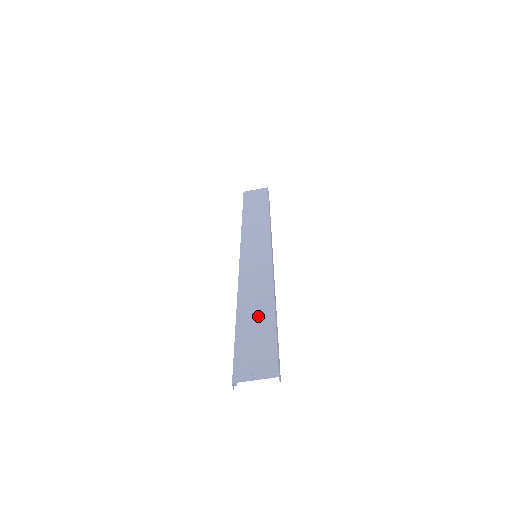
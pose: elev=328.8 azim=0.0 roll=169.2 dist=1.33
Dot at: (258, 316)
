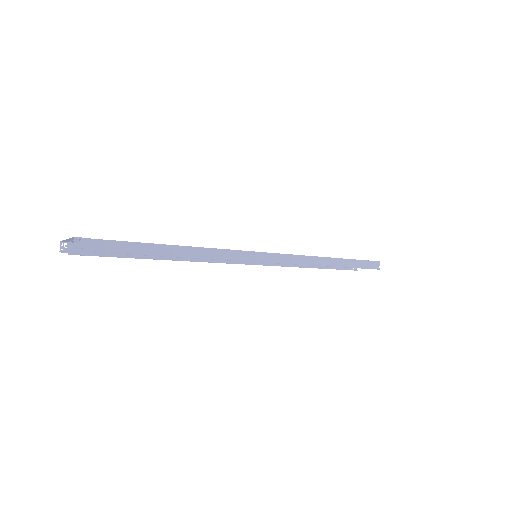
Dot at: occluded
